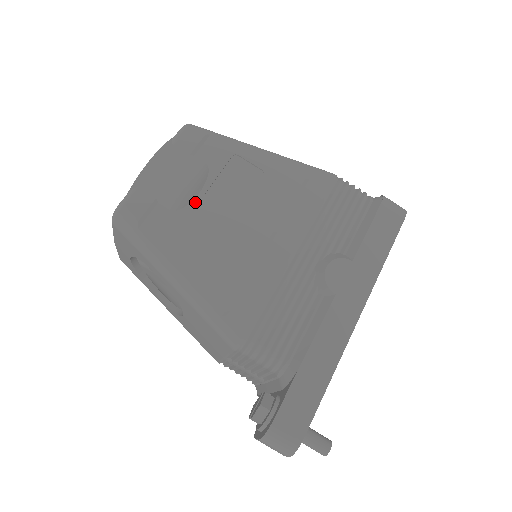
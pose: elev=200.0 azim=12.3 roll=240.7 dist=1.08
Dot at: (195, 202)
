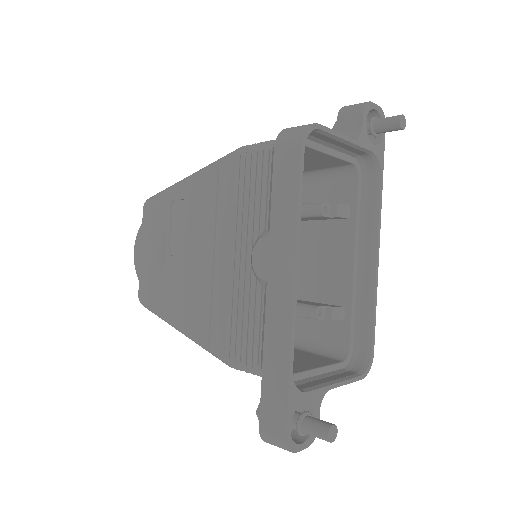
Dot at: (166, 263)
